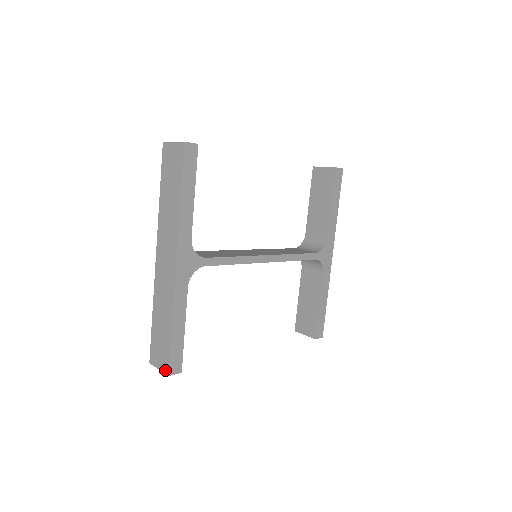
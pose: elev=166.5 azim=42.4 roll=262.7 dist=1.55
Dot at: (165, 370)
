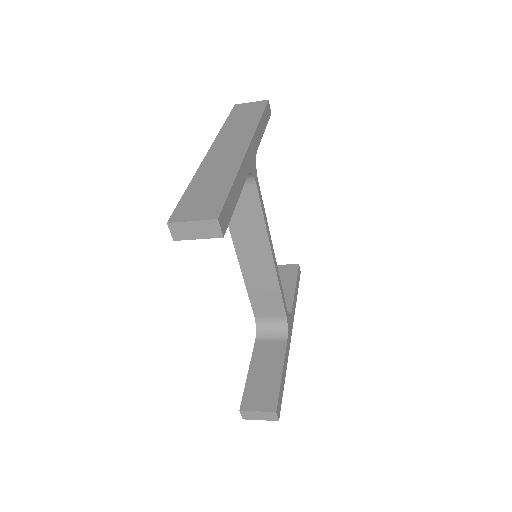
Dot at: (210, 216)
